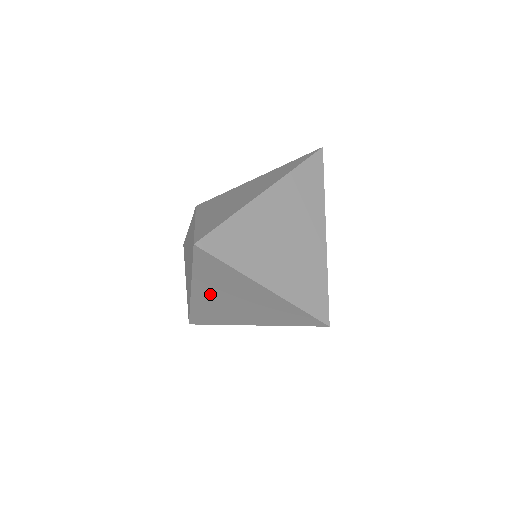
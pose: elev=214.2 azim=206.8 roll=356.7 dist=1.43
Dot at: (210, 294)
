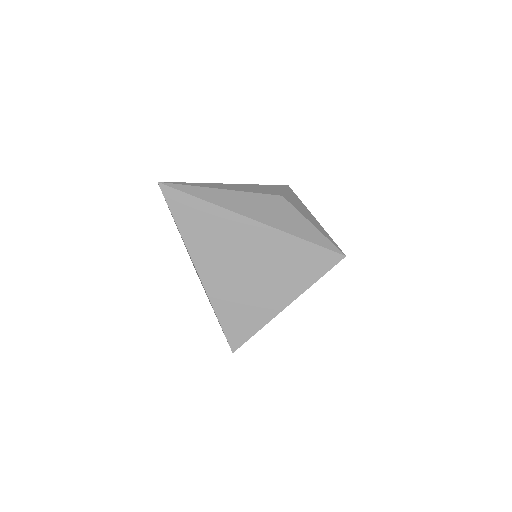
Dot at: occluded
